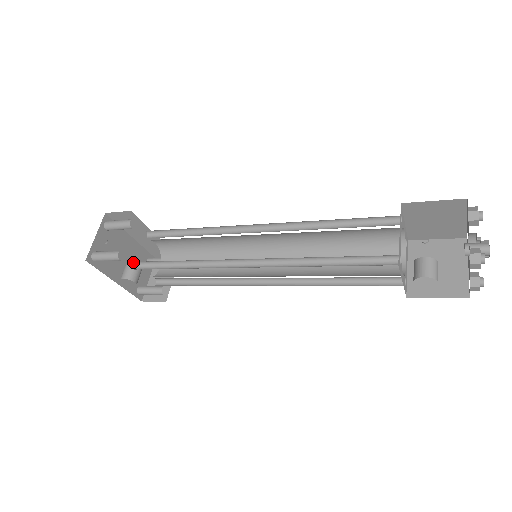
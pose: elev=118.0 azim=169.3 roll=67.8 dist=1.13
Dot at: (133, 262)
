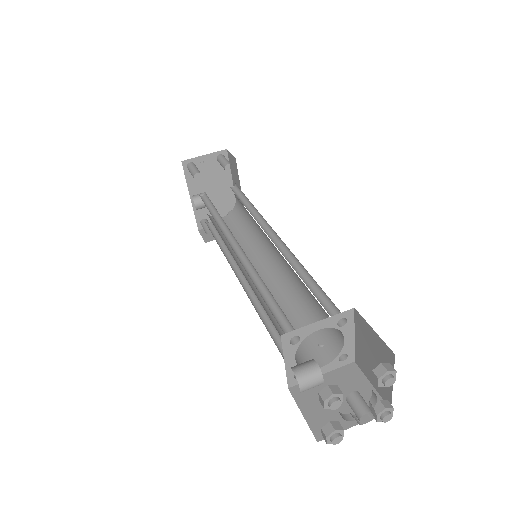
Dot at: (218, 200)
